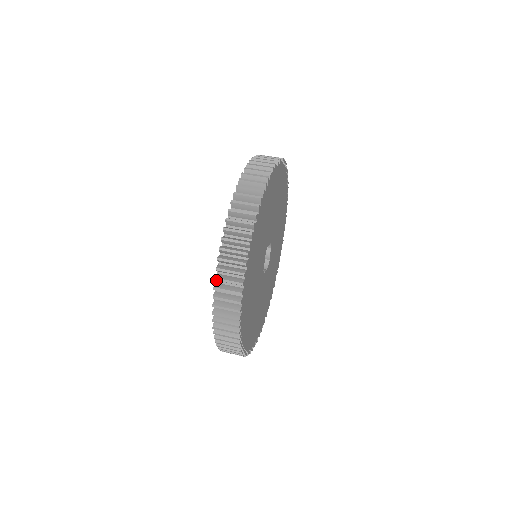
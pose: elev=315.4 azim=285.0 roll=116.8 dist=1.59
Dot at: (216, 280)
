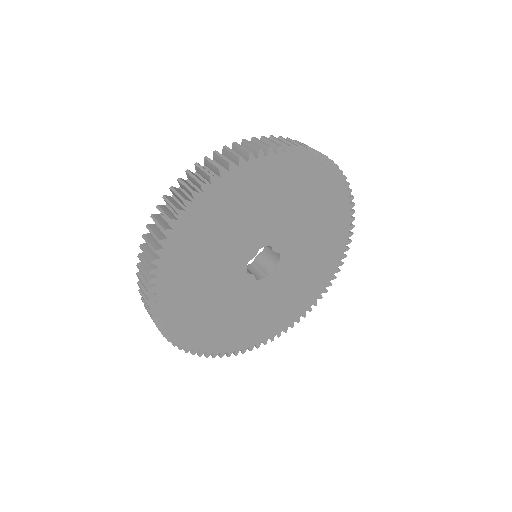
Dot at: (178, 181)
